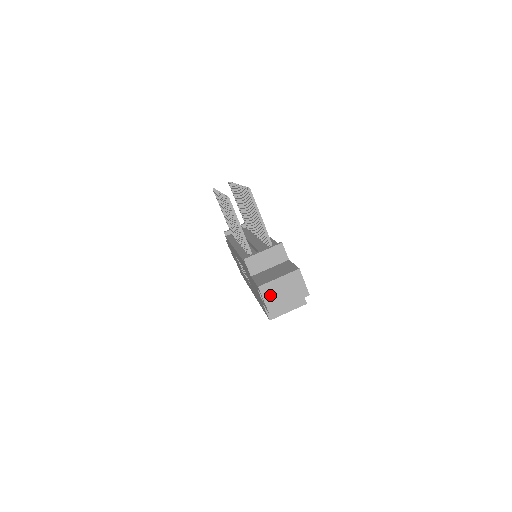
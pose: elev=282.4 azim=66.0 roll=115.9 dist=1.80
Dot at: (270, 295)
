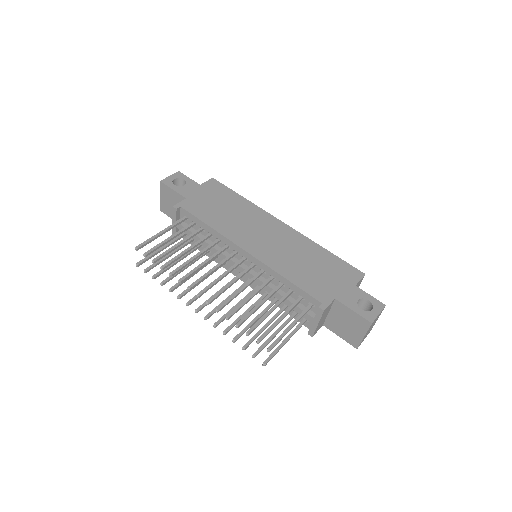
Dot at: (365, 337)
